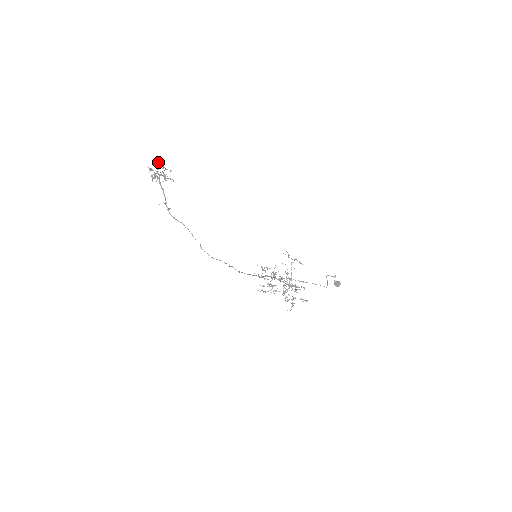
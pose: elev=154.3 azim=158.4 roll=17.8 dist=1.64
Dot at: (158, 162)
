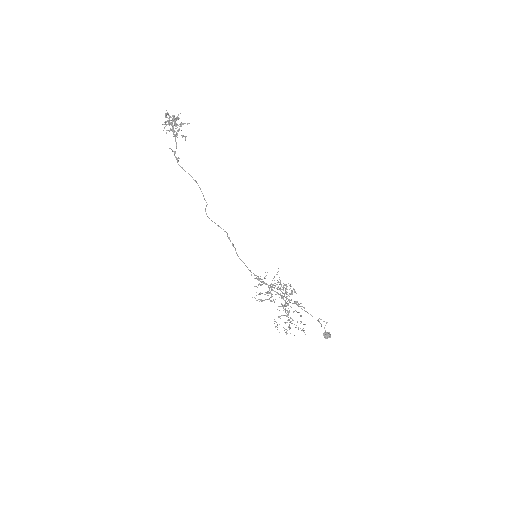
Dot at: (172, 118)
